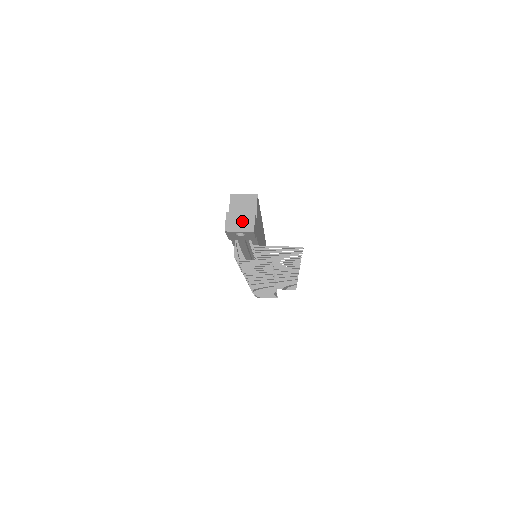
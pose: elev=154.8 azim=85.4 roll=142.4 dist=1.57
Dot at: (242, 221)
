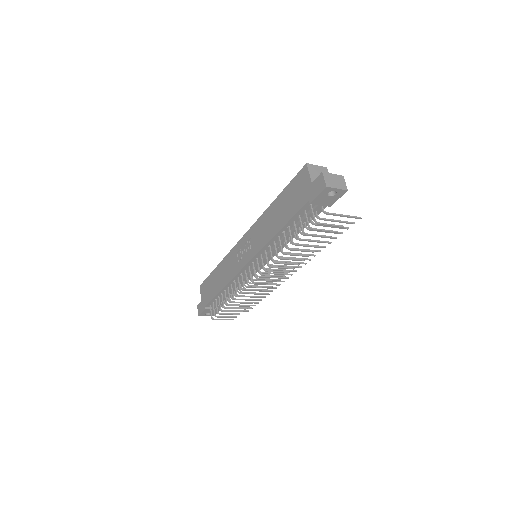
Dot at: (336, 180)
